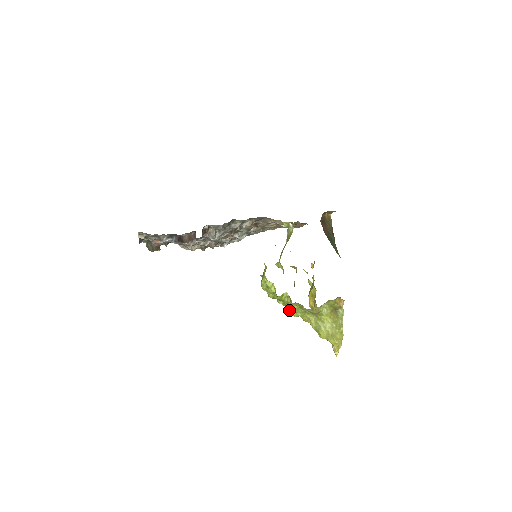
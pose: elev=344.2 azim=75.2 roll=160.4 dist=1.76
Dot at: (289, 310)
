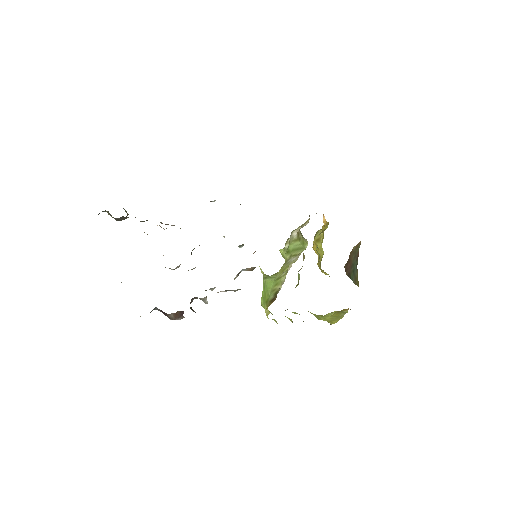
Dot at: occluded
